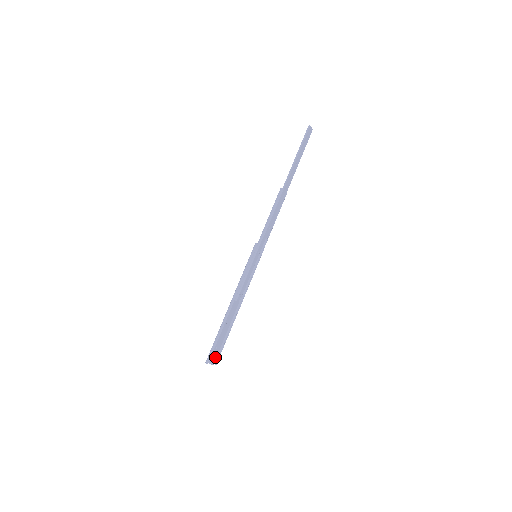
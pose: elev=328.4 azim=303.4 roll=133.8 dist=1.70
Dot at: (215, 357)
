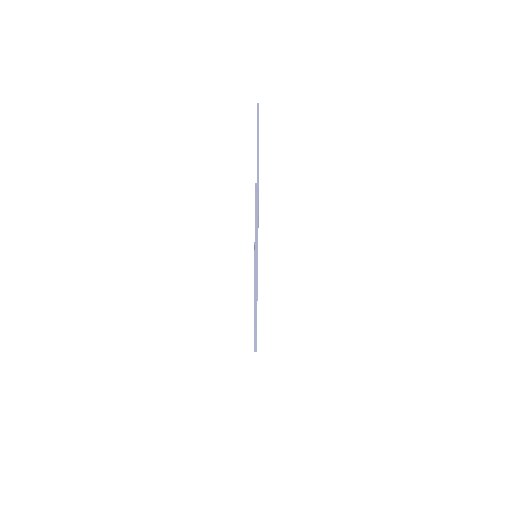
Dot at: occluded
